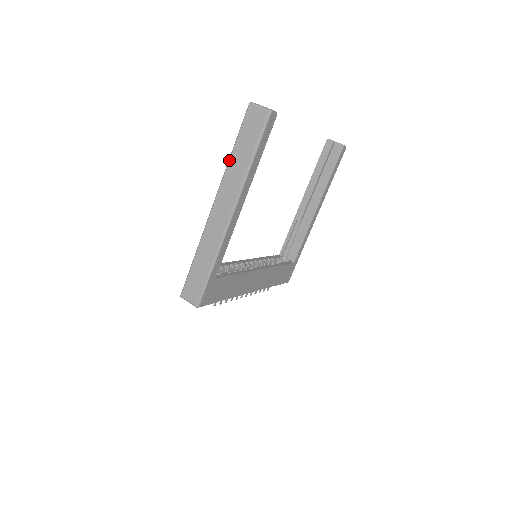
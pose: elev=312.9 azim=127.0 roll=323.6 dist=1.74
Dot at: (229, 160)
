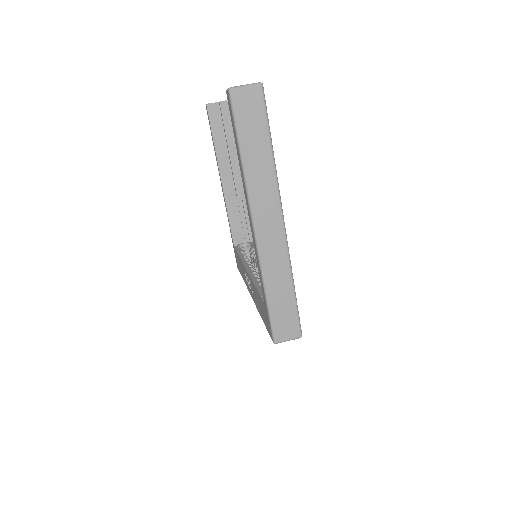
Dot at: (244, 167)
